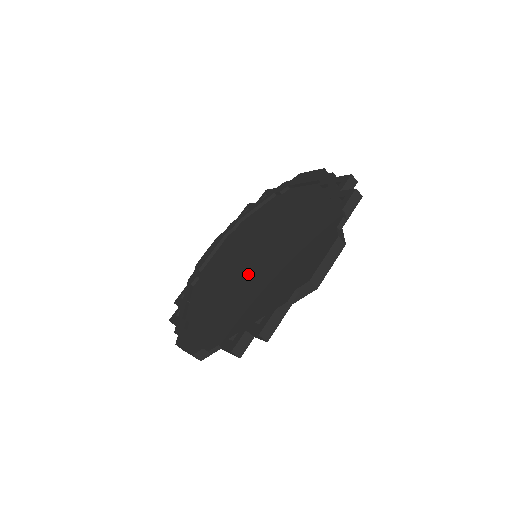
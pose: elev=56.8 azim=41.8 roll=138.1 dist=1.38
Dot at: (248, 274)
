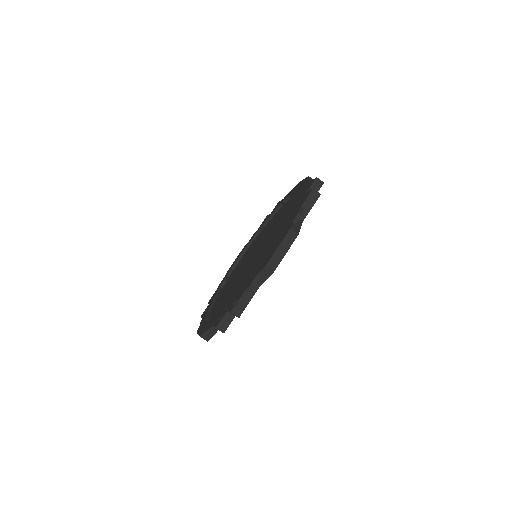
Dot at: (247, 271)
